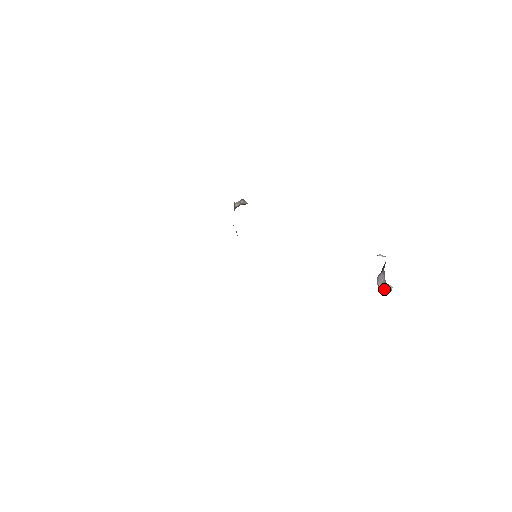
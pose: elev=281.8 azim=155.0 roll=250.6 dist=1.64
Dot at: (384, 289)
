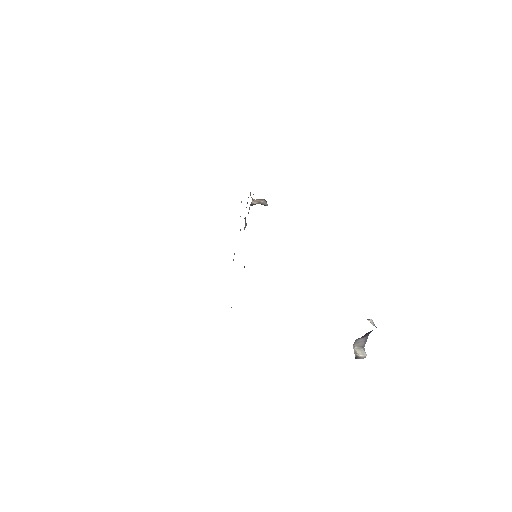
Dot at: (356, 354)
